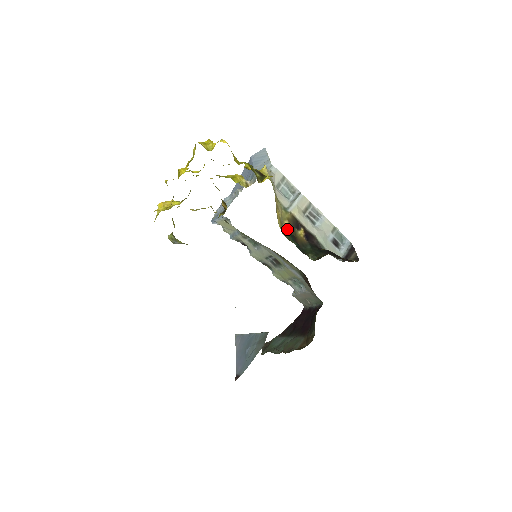
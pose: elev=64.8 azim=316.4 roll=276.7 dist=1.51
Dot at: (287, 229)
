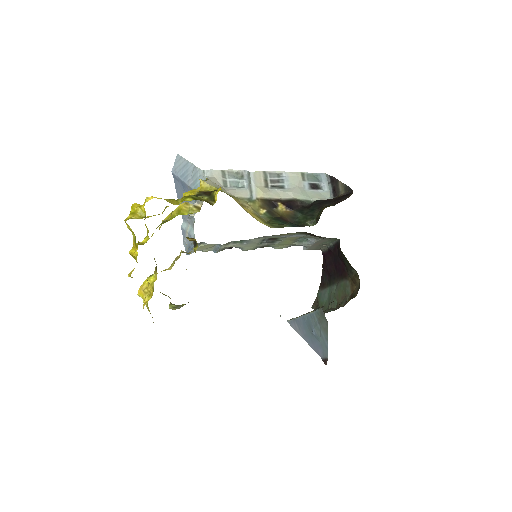
Dot at: (268, 217)
